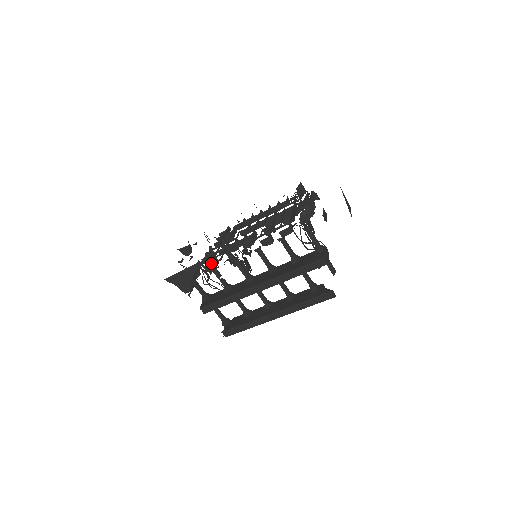
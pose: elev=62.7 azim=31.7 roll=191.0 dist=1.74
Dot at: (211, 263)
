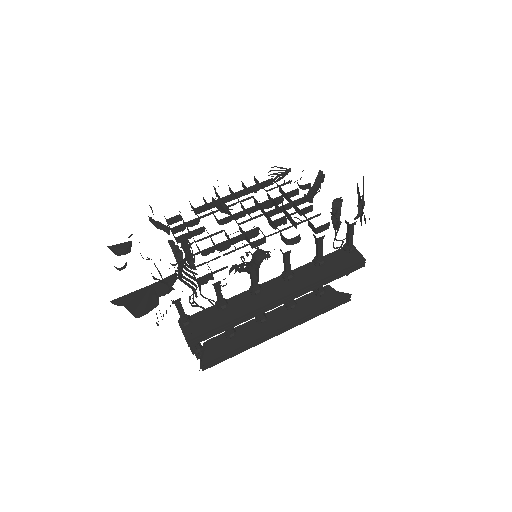
Dot at: (211, 272)
